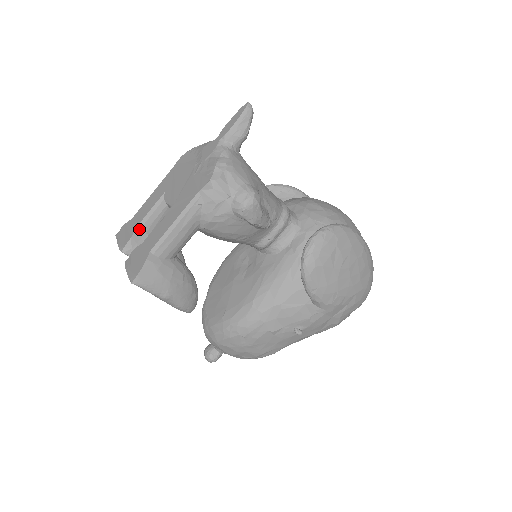
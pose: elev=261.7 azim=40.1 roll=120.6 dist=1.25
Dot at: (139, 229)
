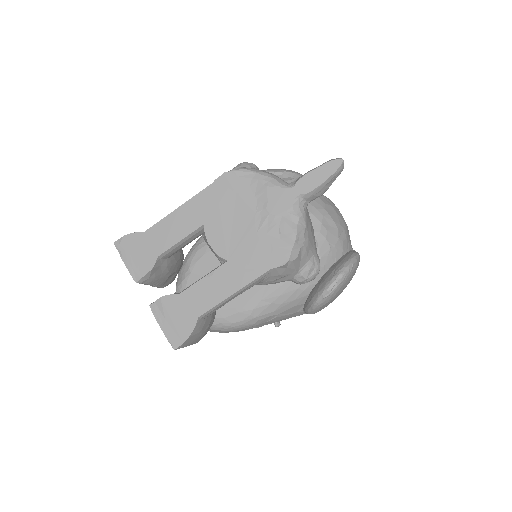
Dot at: (161, 257)
